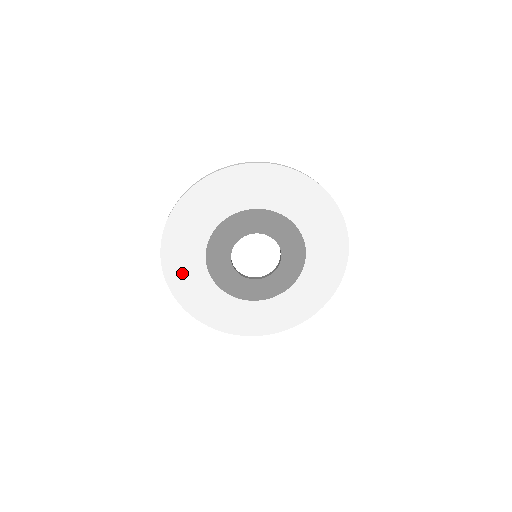
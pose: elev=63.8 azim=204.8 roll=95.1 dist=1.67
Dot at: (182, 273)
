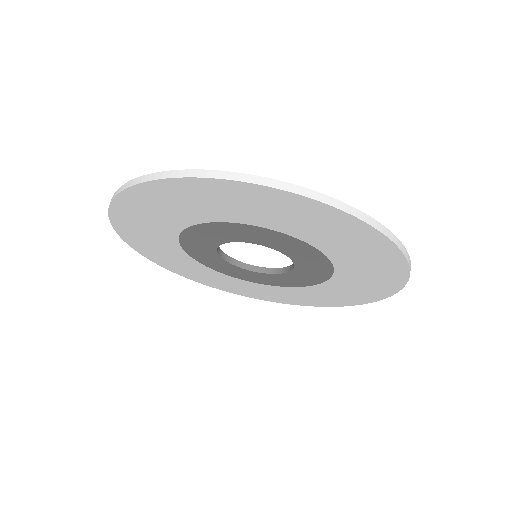
Dot at: (157, 252)
